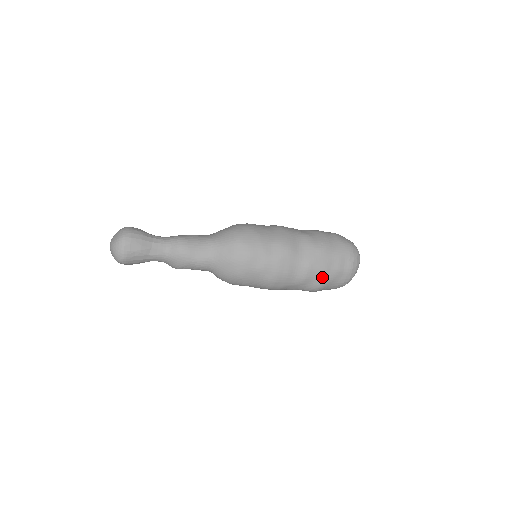
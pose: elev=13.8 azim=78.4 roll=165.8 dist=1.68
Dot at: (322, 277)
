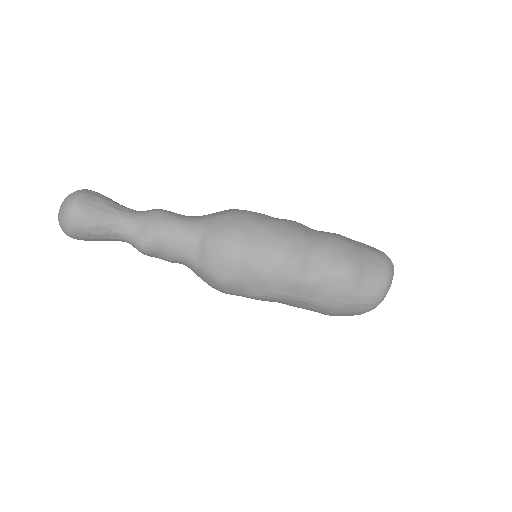
Dot at: (350, 249)
